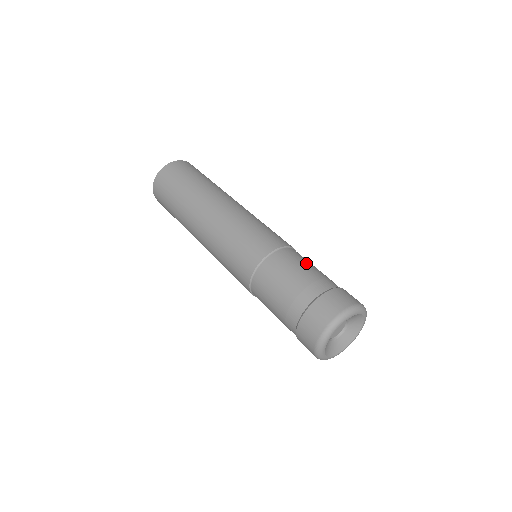
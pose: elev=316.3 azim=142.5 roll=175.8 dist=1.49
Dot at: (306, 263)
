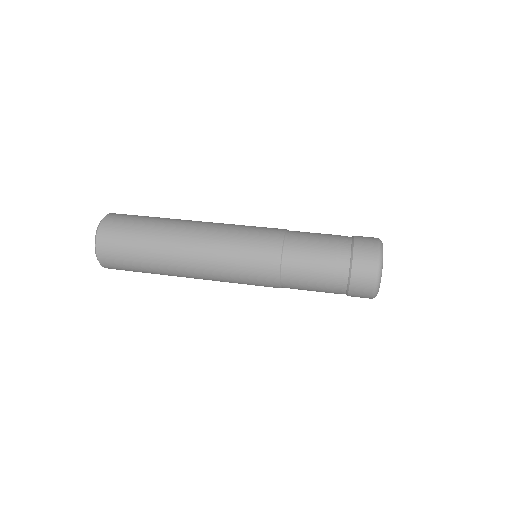
Dot at: (314, 233)
